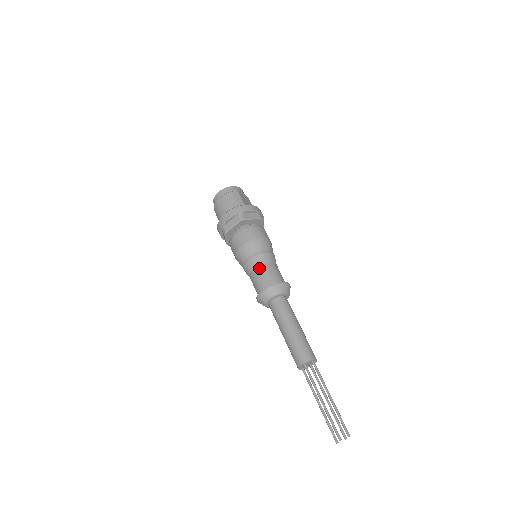
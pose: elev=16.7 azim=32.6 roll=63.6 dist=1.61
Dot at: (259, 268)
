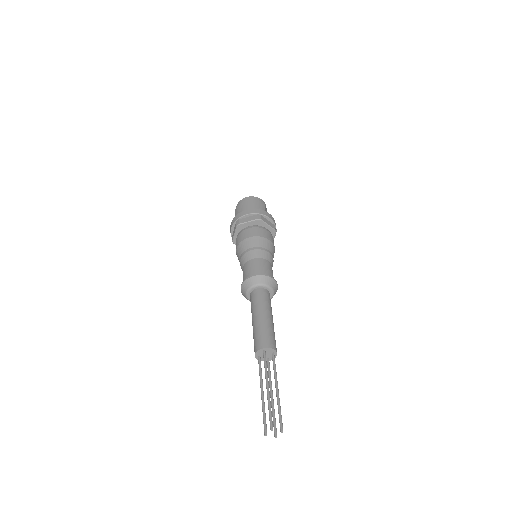
Dot at: (257, 259)
